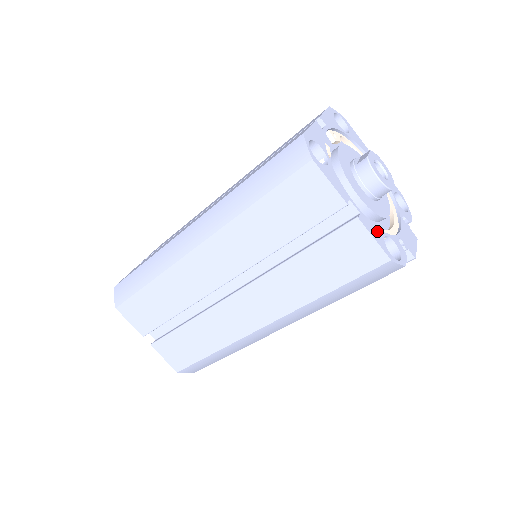
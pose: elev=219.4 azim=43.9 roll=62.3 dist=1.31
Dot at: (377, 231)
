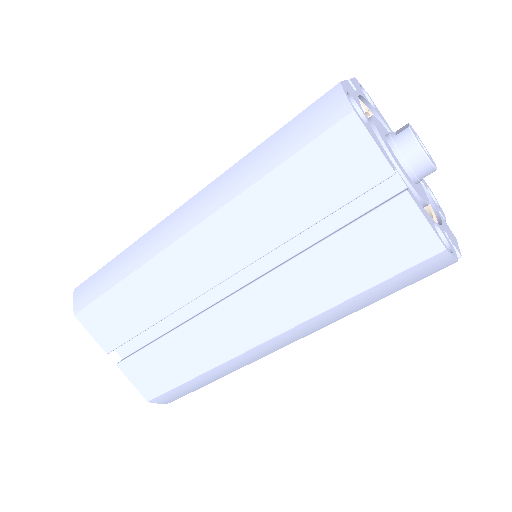
Dot at: (426, 213)
